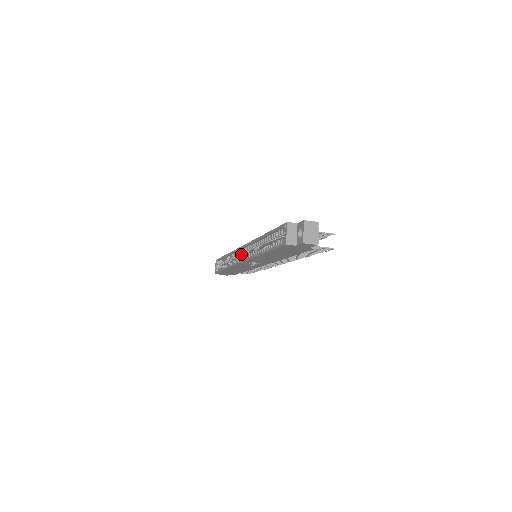
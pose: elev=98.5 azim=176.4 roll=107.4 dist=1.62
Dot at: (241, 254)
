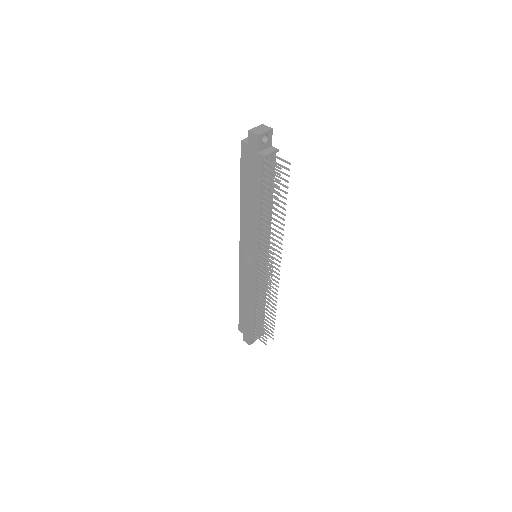
Dot at: occluded
